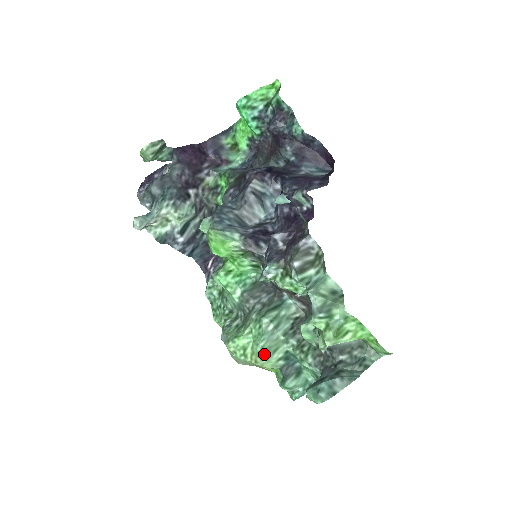
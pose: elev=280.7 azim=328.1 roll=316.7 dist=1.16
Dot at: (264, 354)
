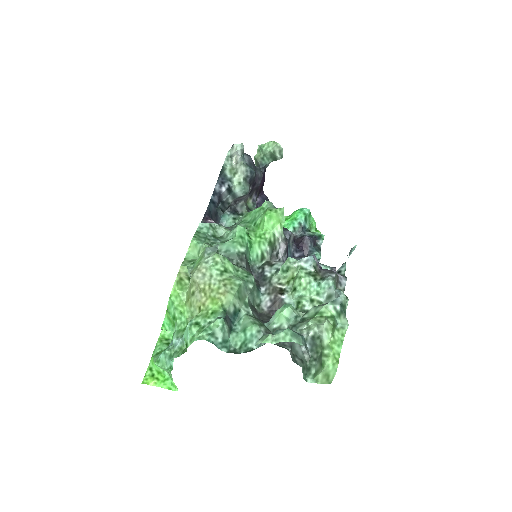
Dot at: (237, 289)
